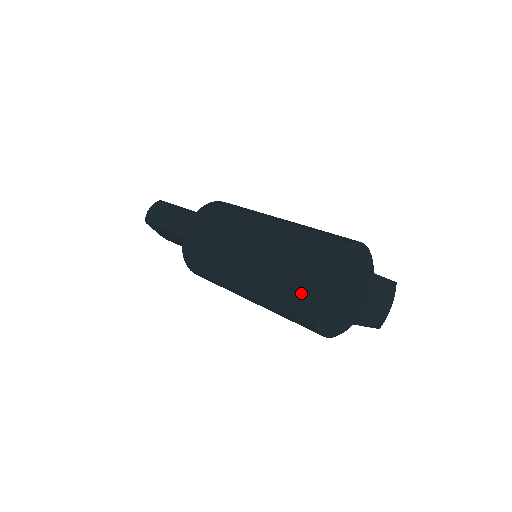
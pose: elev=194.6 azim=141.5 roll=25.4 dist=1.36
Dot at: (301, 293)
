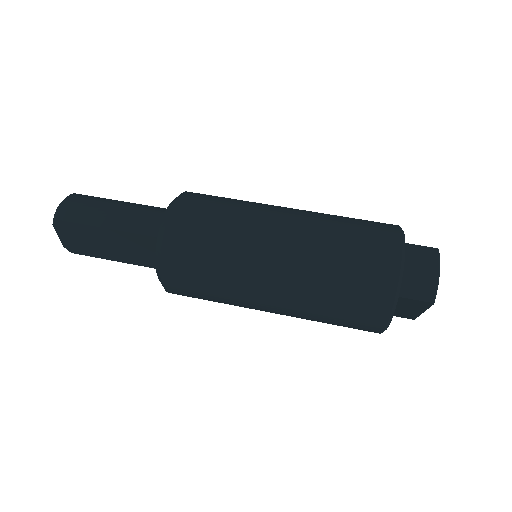
Dot at: (379, 276)
